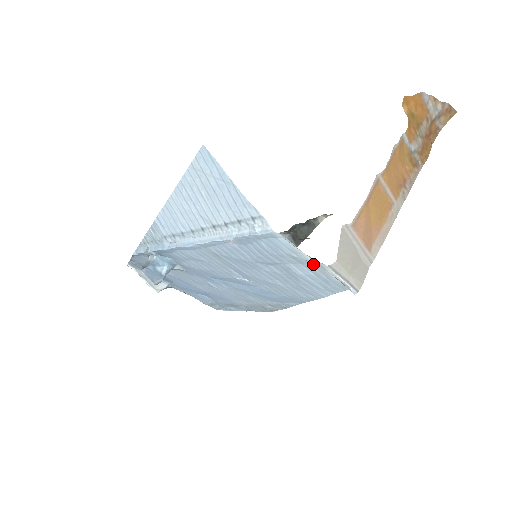
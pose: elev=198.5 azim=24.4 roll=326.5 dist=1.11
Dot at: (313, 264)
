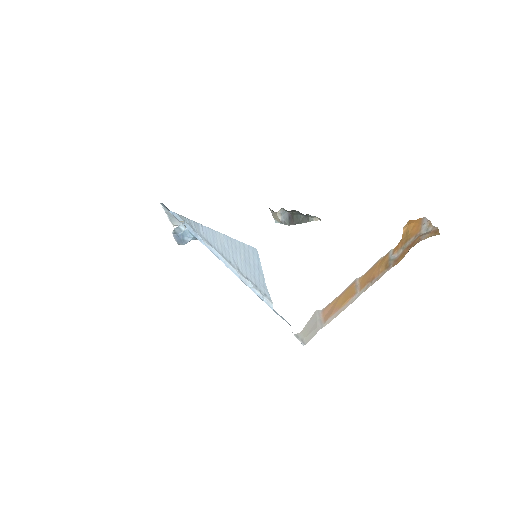
Dot at: occluded
